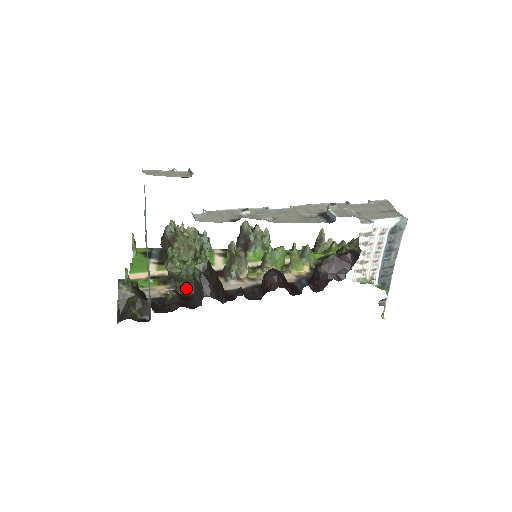
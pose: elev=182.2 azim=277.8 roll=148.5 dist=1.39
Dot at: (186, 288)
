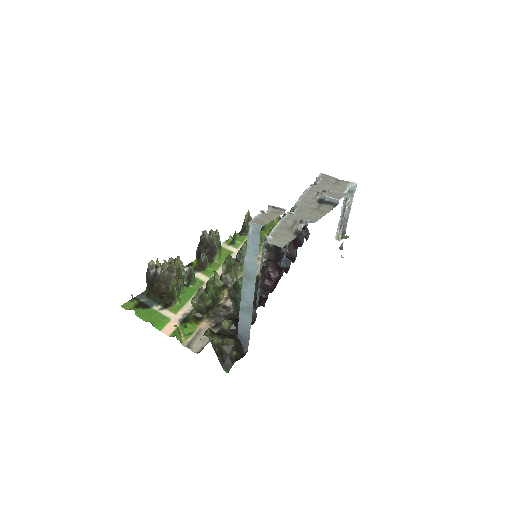
Dot at: (220, 313)
